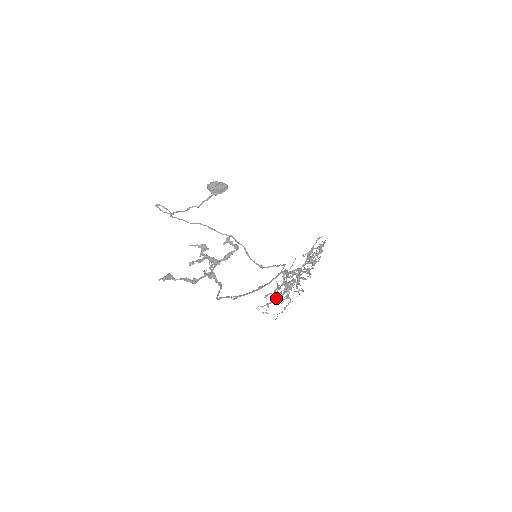
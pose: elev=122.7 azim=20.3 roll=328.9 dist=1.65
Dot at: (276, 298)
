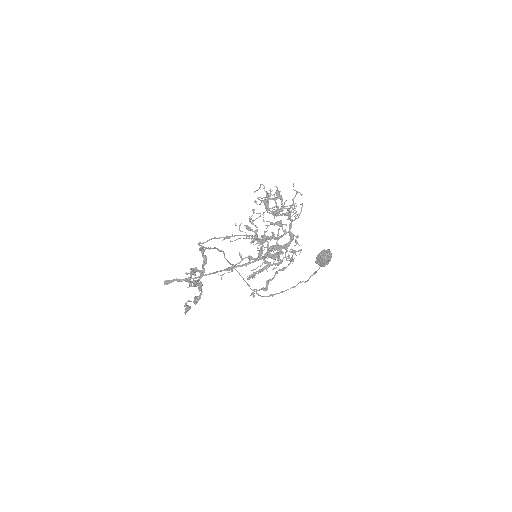
Dot at: occluded
